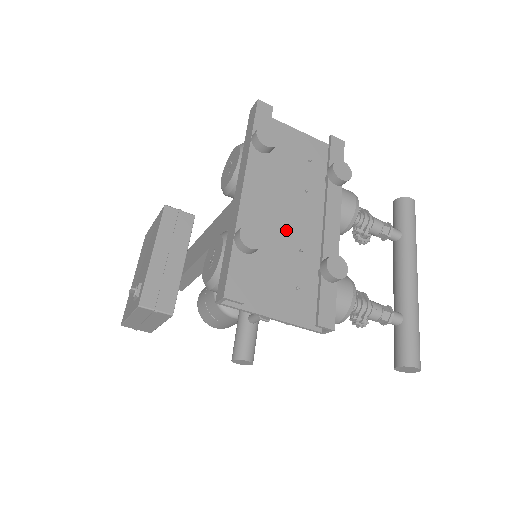
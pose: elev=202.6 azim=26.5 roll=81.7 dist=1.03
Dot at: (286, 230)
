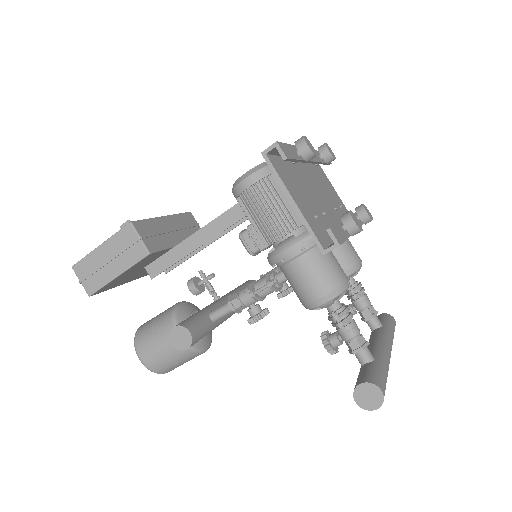
Dot at: (317, 199)
